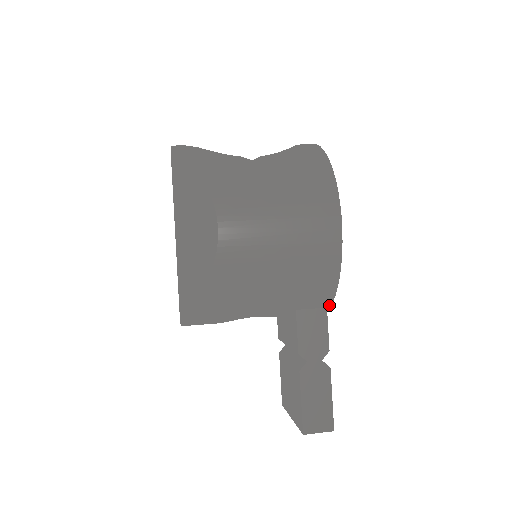
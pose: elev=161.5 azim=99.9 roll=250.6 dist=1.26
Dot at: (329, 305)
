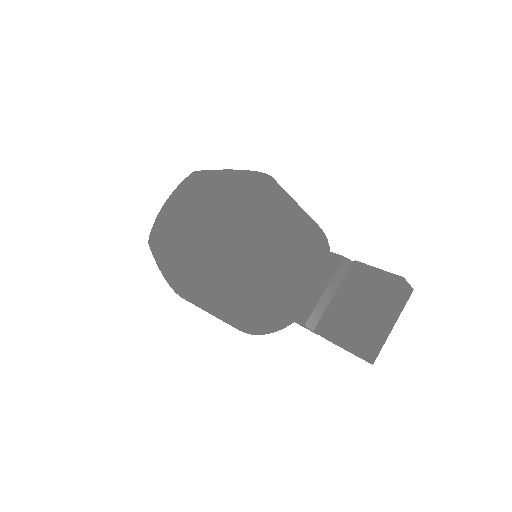
Dot at: occluded
